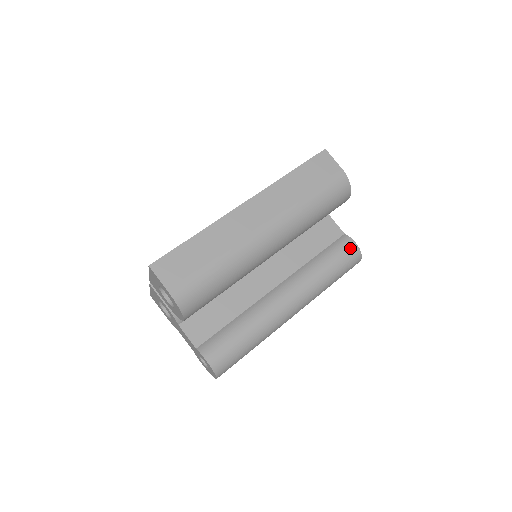
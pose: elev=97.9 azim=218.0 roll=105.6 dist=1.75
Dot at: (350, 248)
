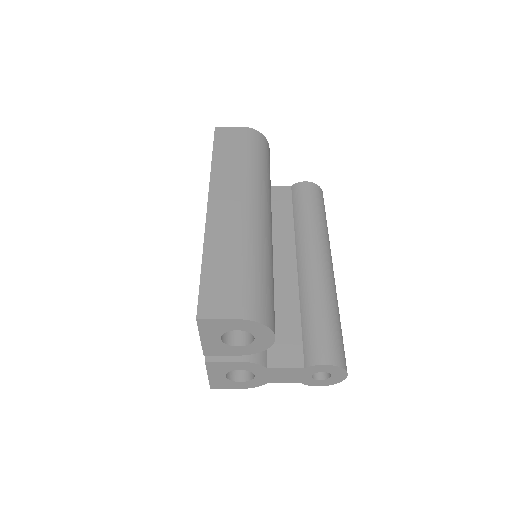
Dot at: (307, 188)
